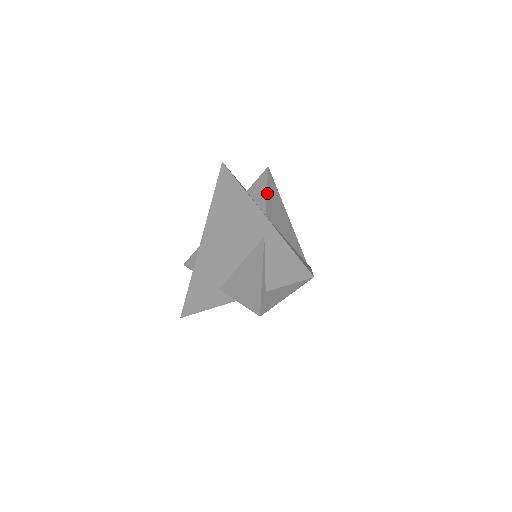
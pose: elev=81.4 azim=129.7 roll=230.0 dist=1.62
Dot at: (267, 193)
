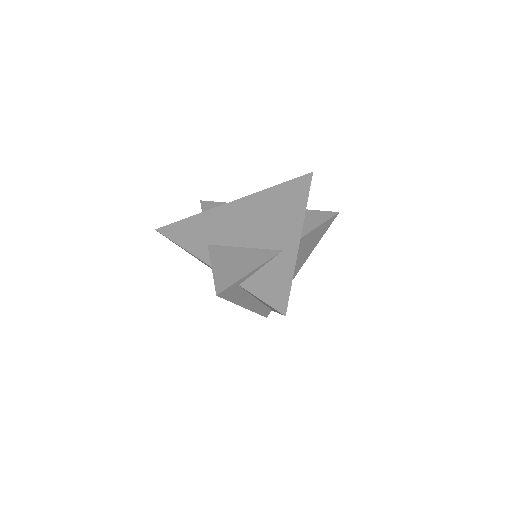
Dot at: (318, 227)
